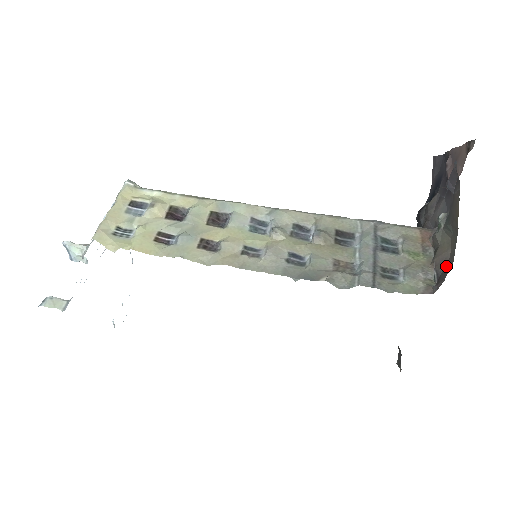
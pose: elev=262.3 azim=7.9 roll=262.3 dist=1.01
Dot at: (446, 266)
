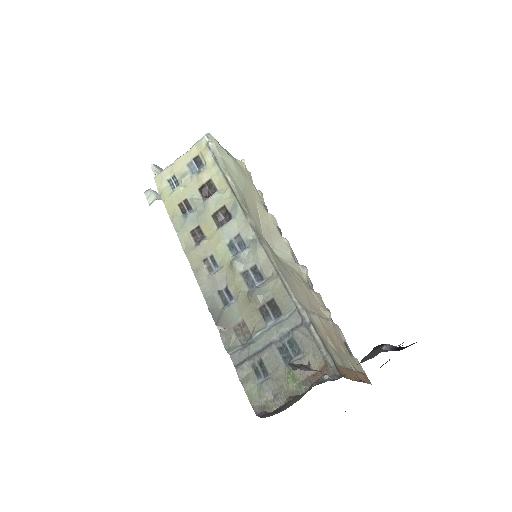
Dot at: (278, 412)
